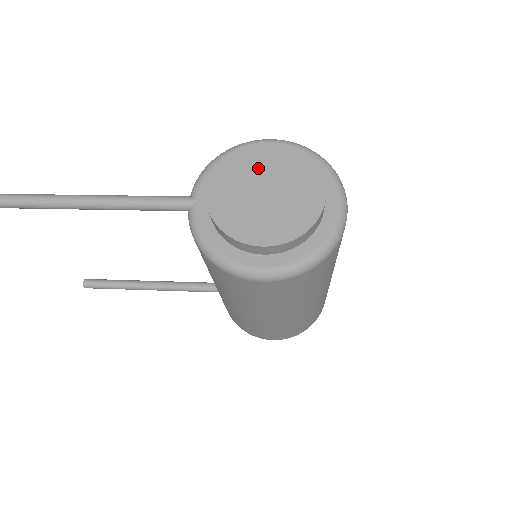
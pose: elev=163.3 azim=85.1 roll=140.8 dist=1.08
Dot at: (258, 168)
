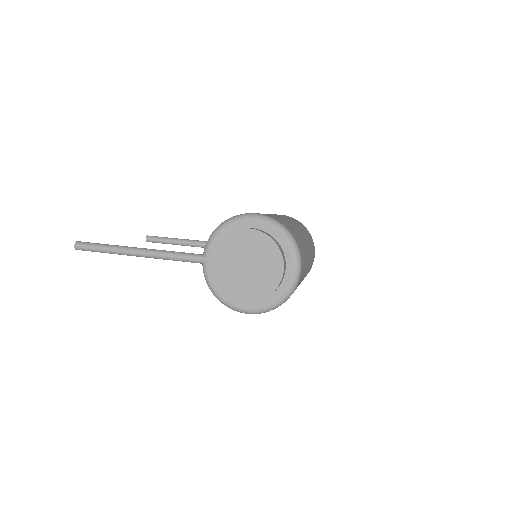
Dot at: (243, 248)
